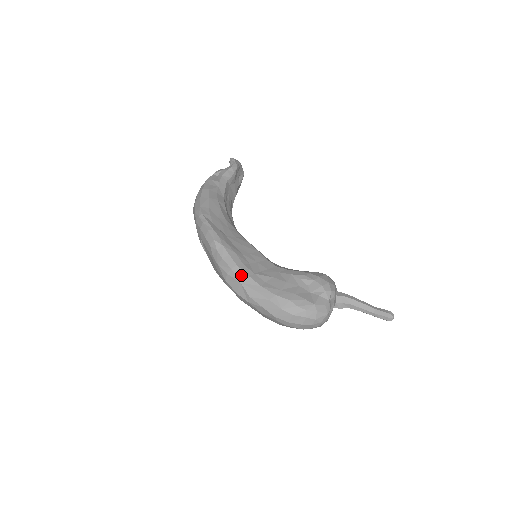
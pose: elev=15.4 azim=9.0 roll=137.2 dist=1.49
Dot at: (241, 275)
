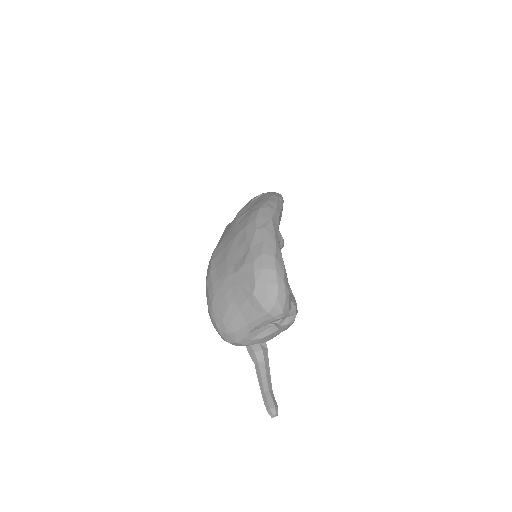
Dot at: (276, 219)
